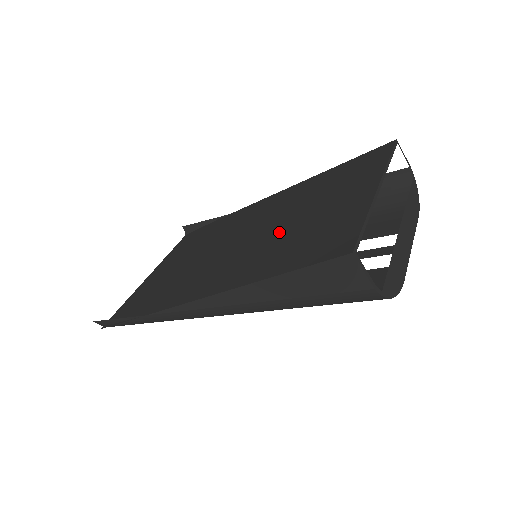
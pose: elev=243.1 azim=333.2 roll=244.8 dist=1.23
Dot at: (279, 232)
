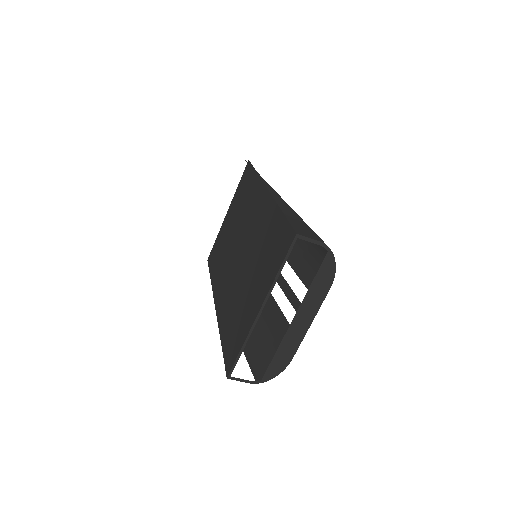
Dot at: (240, 283)
